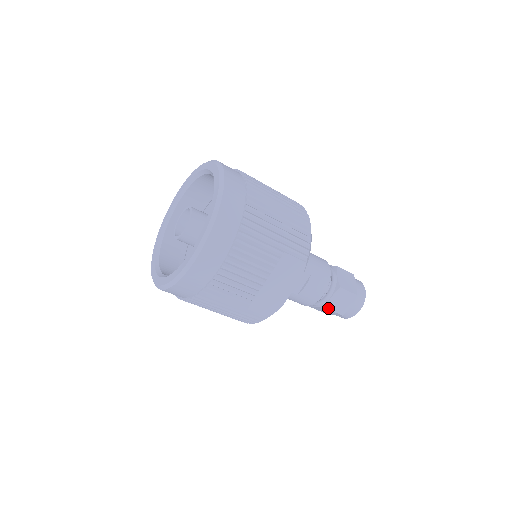
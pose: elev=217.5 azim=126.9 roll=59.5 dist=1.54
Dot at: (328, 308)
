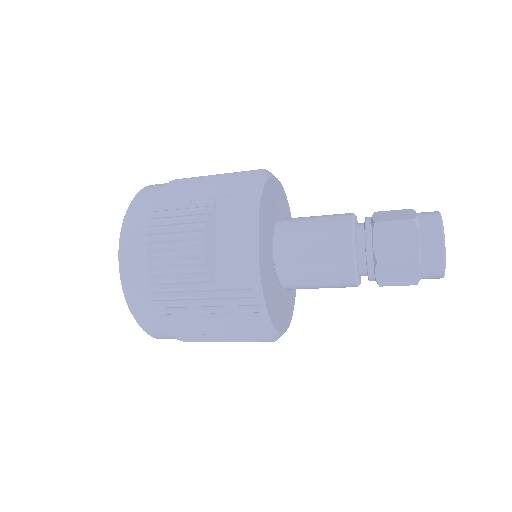
Dot at: (382, 260)
